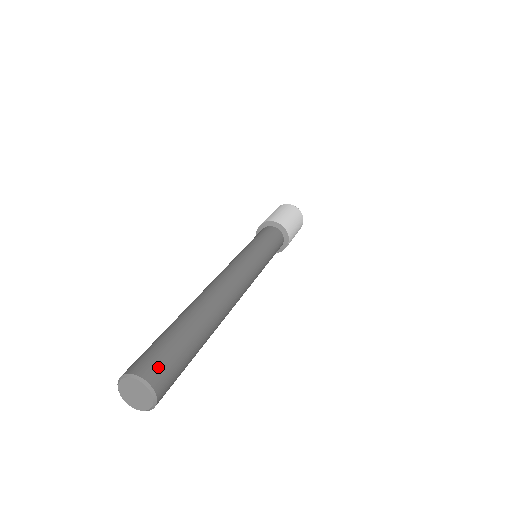
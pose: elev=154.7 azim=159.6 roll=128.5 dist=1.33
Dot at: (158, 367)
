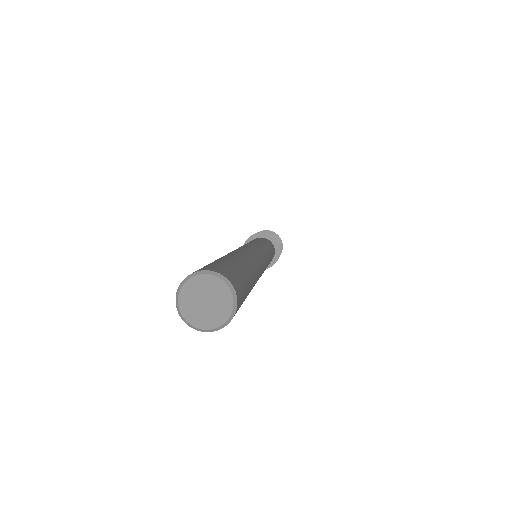
Dot at: (236, 279)
